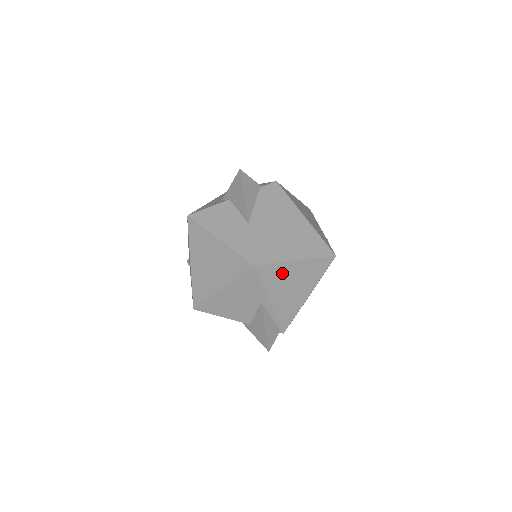
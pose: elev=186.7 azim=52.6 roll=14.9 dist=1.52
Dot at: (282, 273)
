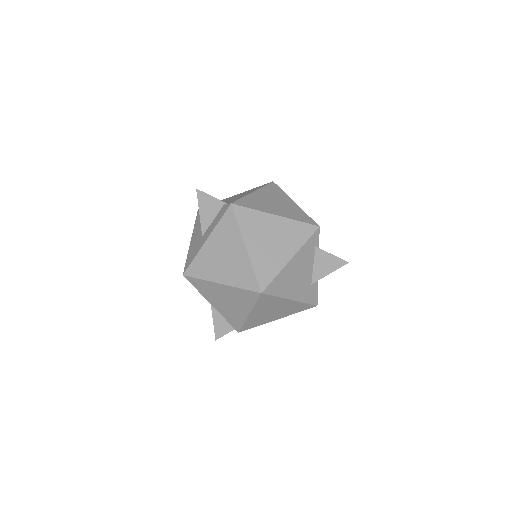
Dot at: (211, 288)
